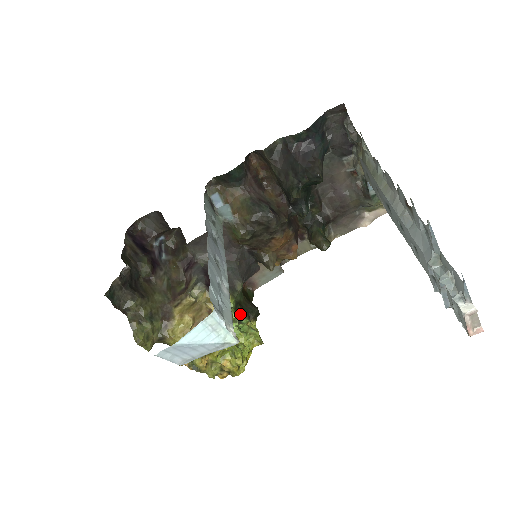
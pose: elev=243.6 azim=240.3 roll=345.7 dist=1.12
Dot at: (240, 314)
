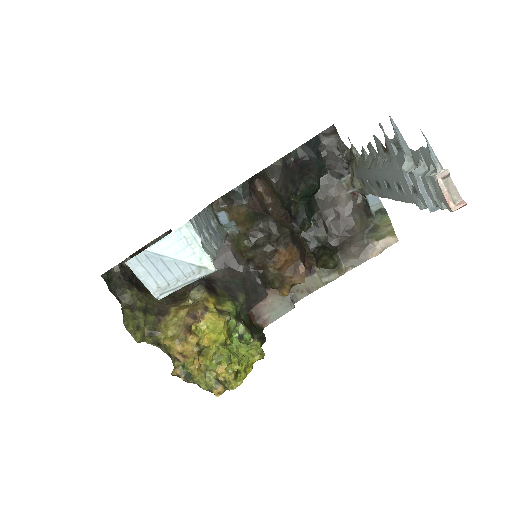
Dot at: (241, 327)
